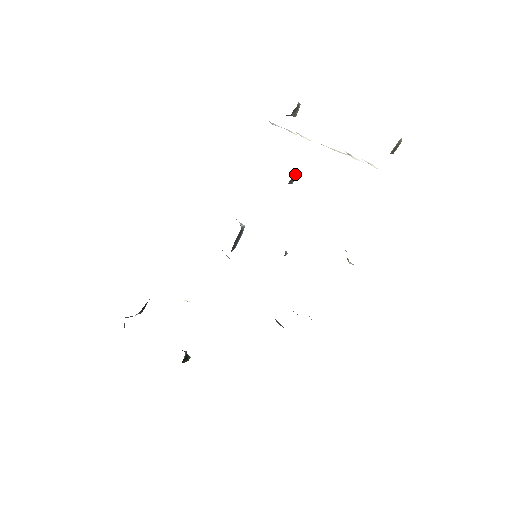
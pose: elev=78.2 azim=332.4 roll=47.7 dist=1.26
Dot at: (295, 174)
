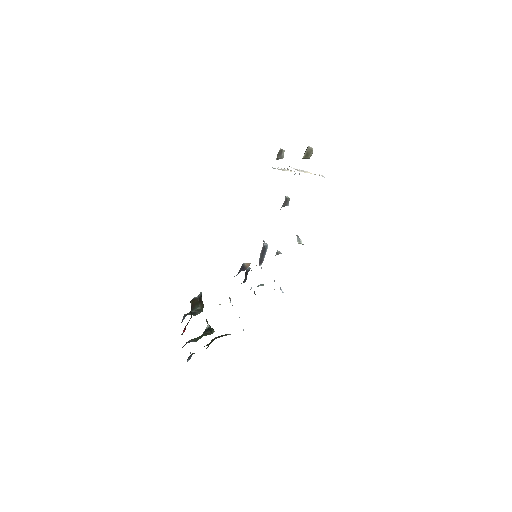
Dot at: (289, 198)
